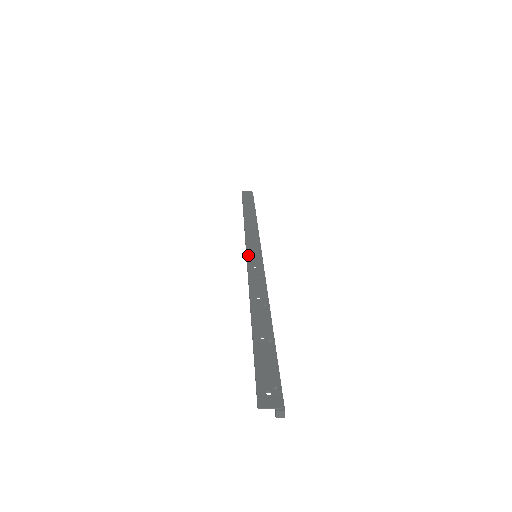
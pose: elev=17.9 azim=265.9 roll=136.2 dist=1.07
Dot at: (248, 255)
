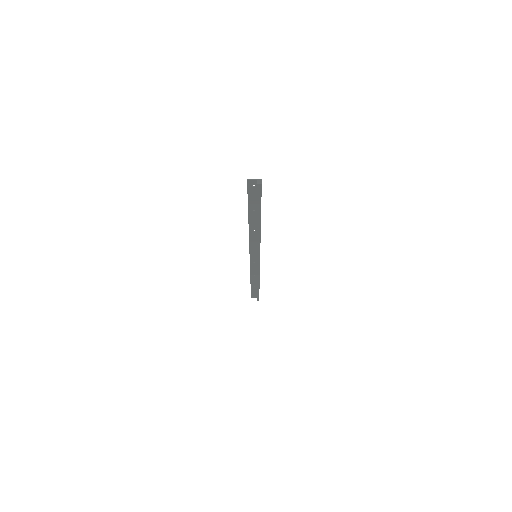
Dot at: (251, 254)
